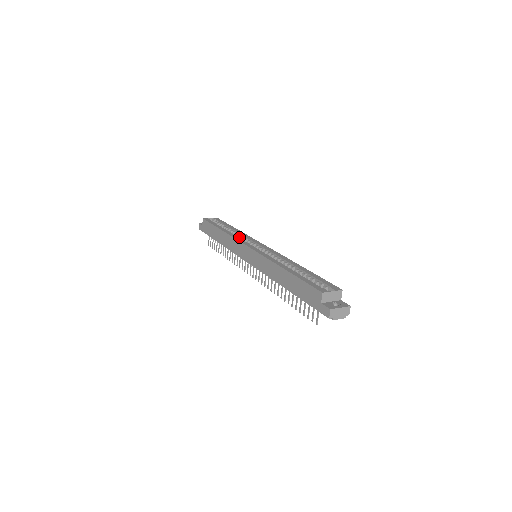
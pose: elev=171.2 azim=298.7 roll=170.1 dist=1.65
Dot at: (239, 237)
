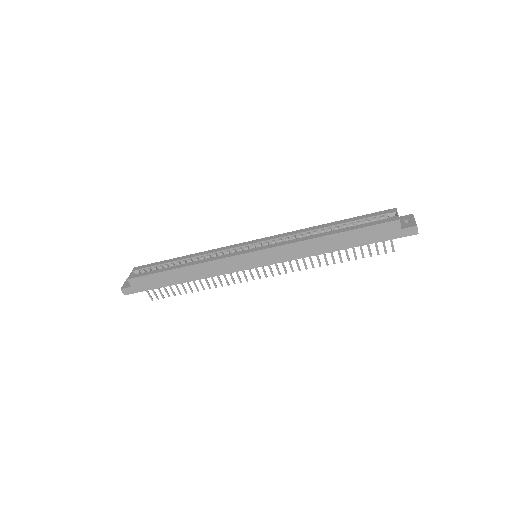
Dot at: occluded
